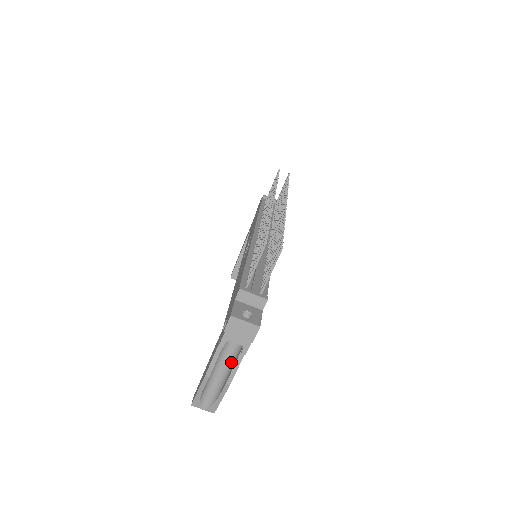
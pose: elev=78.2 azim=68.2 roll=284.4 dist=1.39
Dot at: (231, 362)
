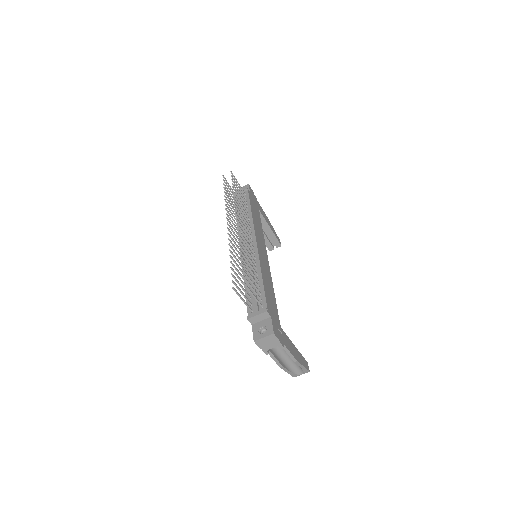
Dot at: occluded
